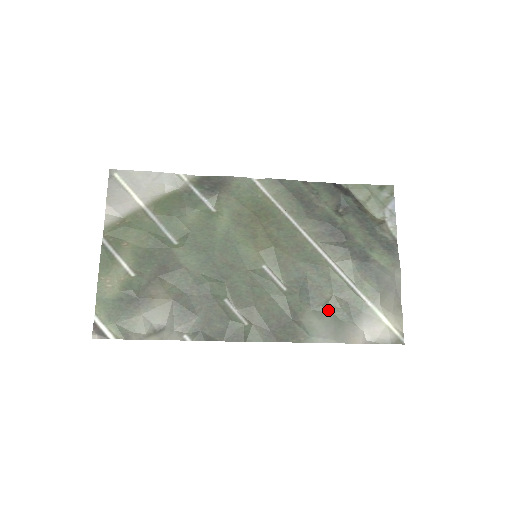
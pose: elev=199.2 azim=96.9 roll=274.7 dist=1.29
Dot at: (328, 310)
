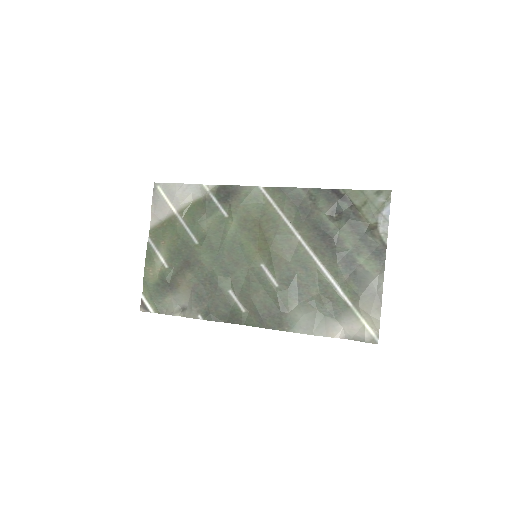
Dot at: (313, 306)
